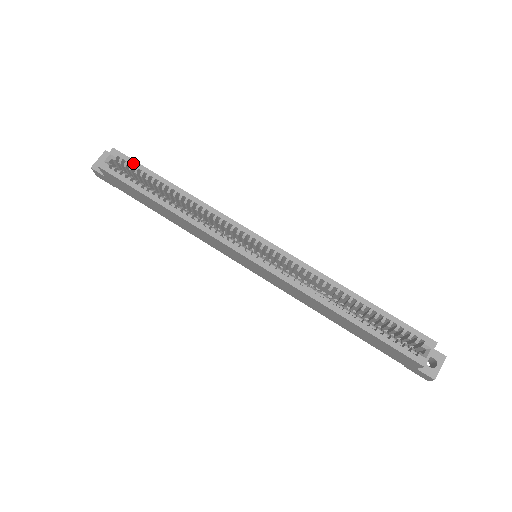
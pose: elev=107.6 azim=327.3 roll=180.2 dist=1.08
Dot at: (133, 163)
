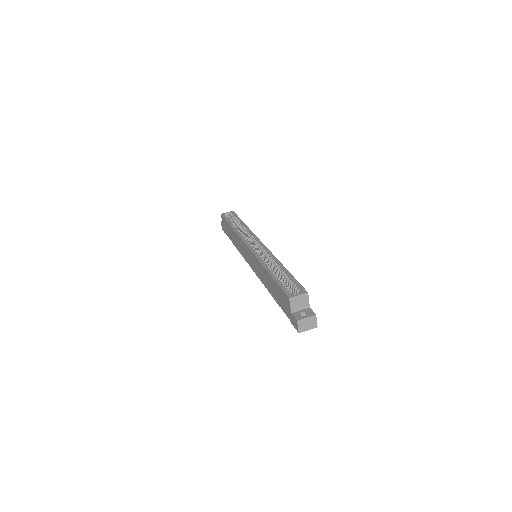
Dot at: (235, 215)
